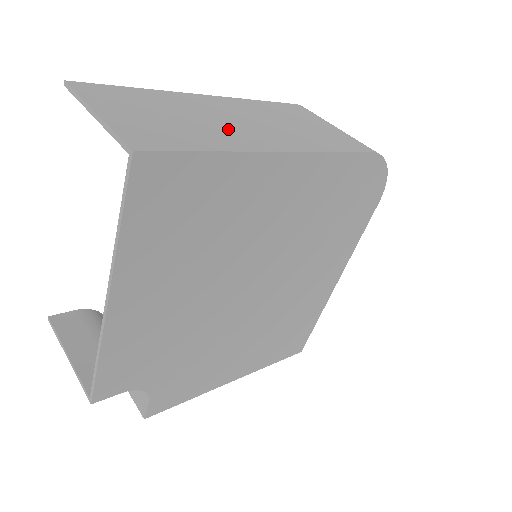
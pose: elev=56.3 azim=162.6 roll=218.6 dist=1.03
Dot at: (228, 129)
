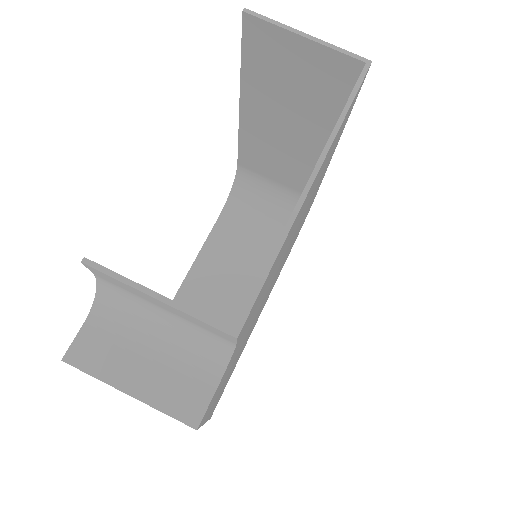
Dot at: (308, 118)
